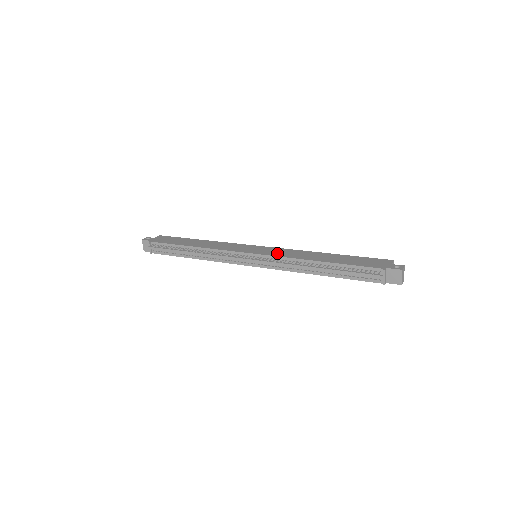
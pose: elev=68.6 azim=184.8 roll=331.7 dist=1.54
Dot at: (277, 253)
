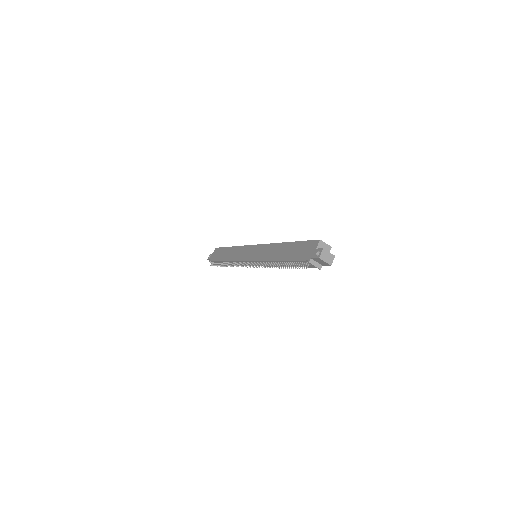
Dot at: (260, 255)
